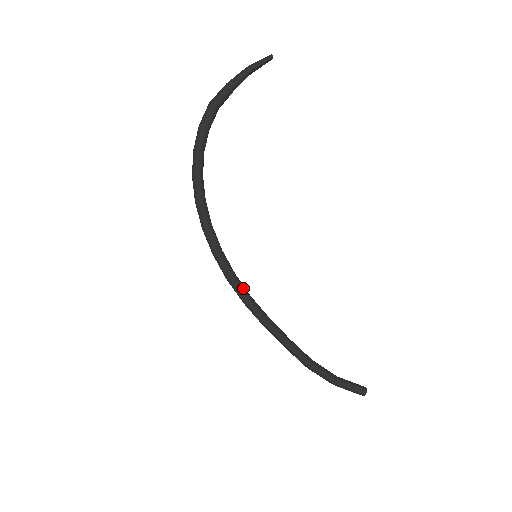
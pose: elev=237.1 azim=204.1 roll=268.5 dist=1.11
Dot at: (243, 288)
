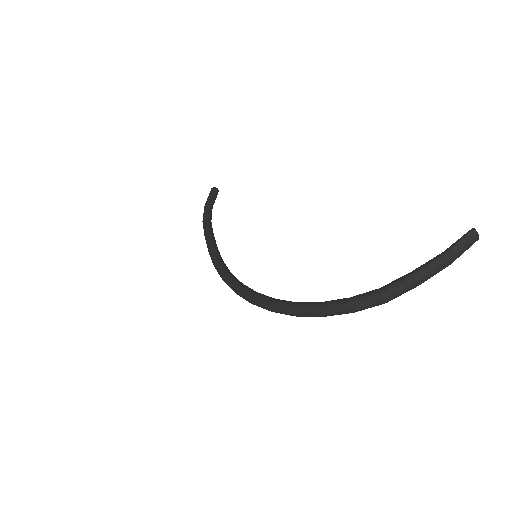
Dot at: occluded
